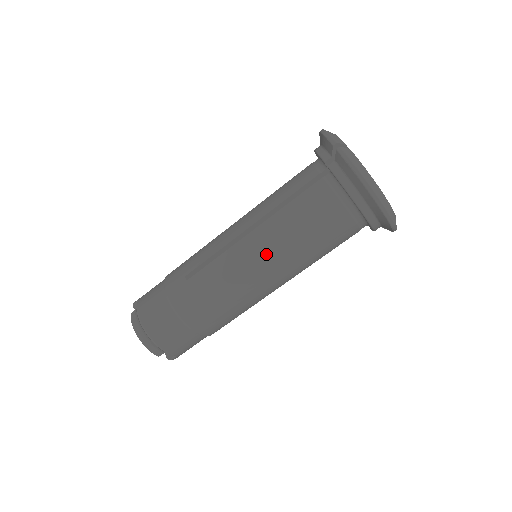
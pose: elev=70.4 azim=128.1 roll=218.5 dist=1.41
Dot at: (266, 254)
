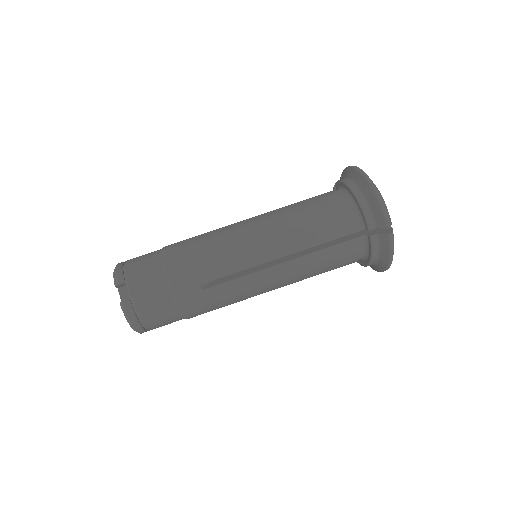
Dot at: (263, 218)
